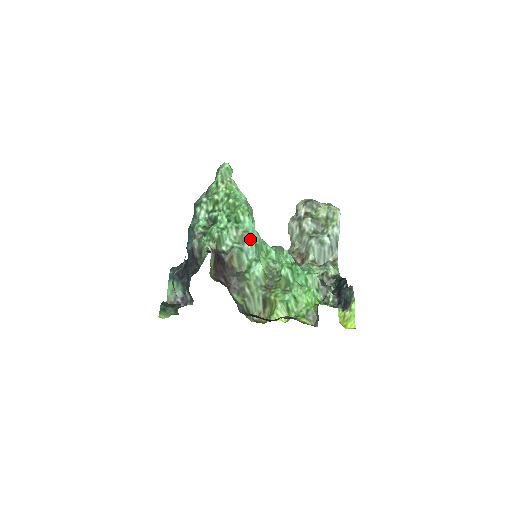
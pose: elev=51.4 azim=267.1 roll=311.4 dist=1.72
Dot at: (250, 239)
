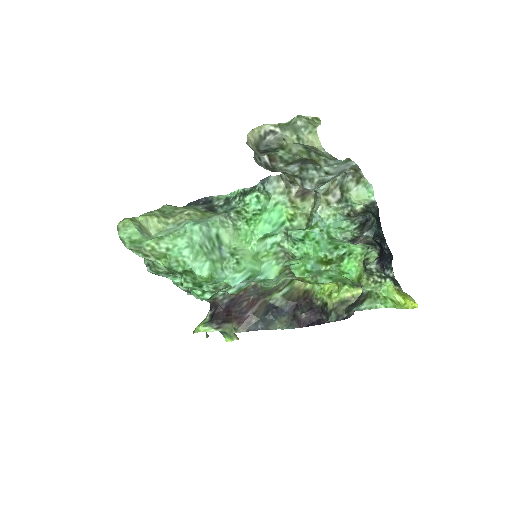
Dot at: occluded
